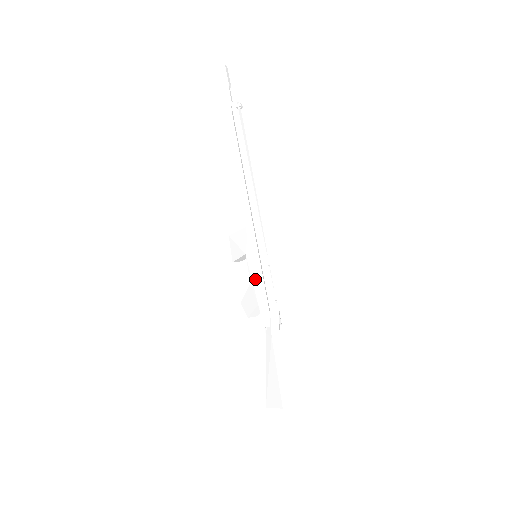
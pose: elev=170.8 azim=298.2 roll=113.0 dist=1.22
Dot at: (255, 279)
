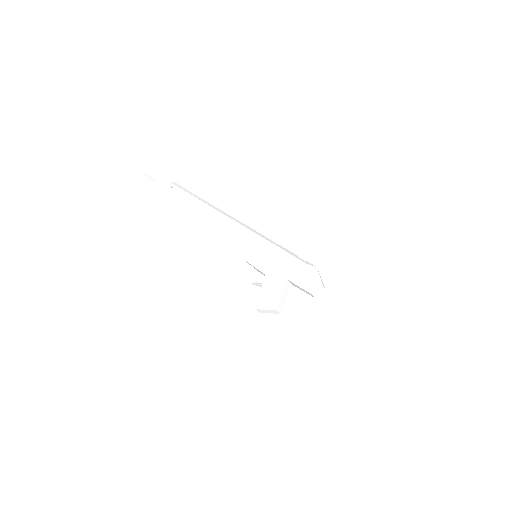
Dot at: (275, 257)
